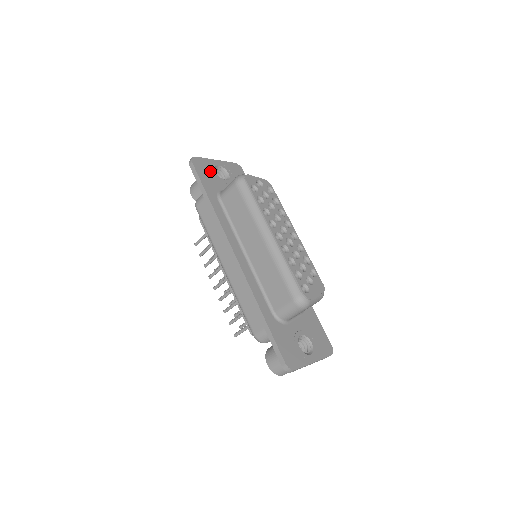
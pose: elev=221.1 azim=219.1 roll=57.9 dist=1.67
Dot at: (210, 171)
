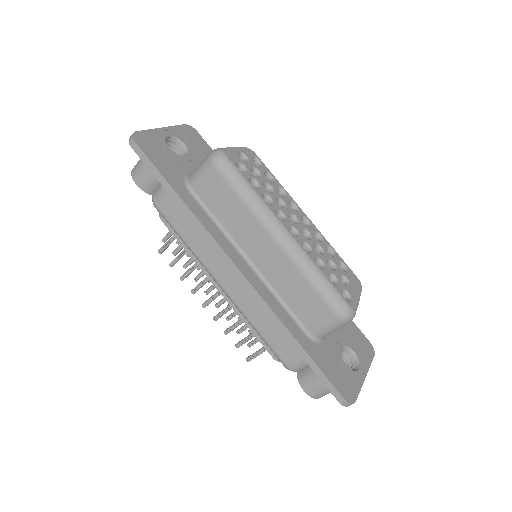
Dot at: (162, 149)
